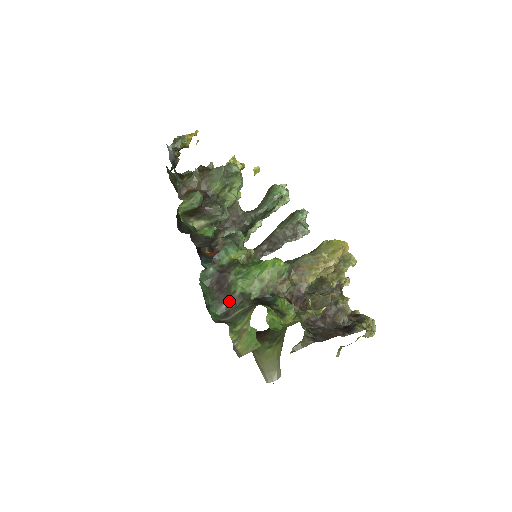
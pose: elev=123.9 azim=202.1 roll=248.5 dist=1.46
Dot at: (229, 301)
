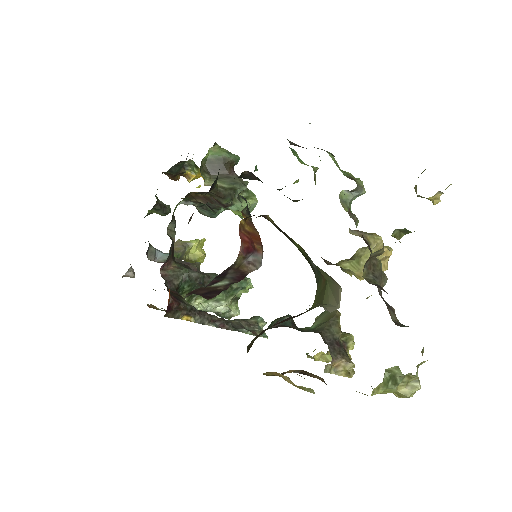
Dot at: occluded
